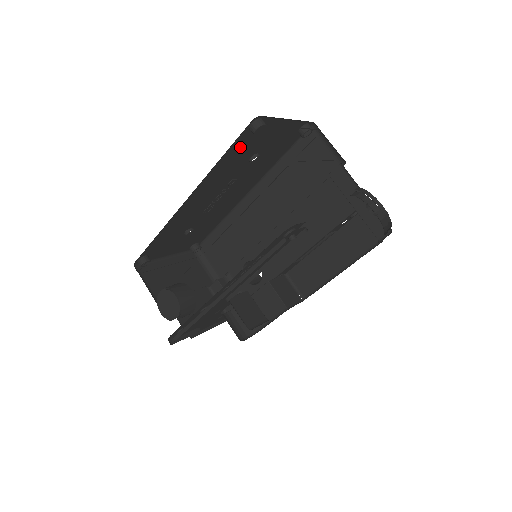
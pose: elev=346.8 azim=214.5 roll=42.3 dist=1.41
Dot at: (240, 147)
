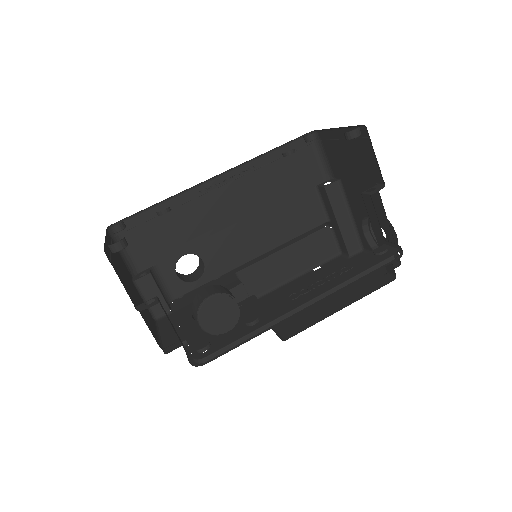
Dot at: occluded
